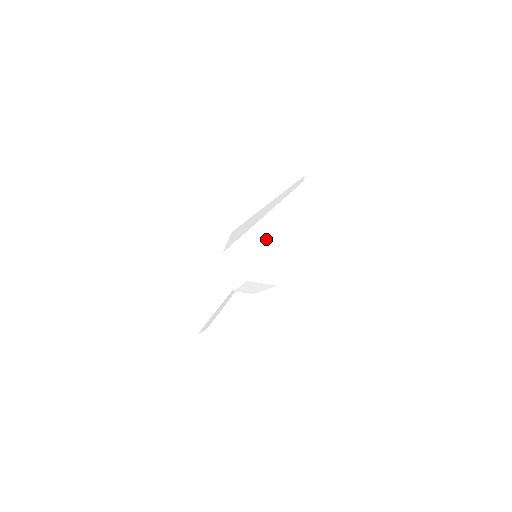
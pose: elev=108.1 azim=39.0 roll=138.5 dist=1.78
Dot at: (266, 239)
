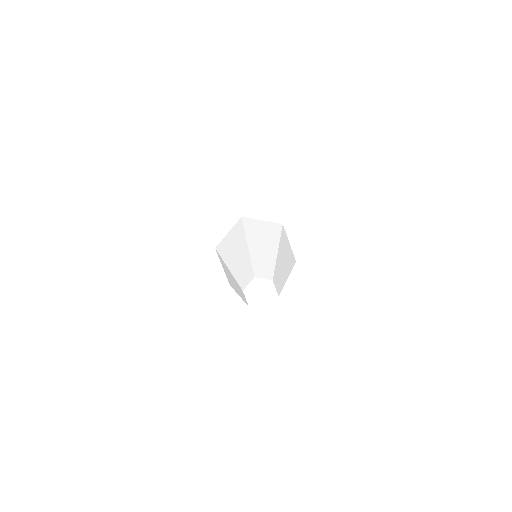
Dot at: occluded
